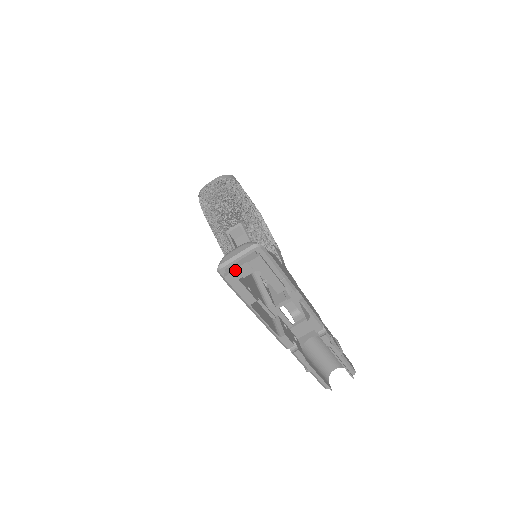
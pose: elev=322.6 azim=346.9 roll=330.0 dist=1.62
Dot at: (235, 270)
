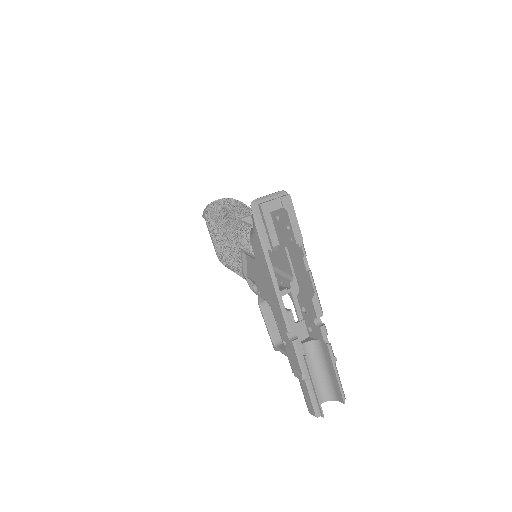
Dot at: (269, 201)
